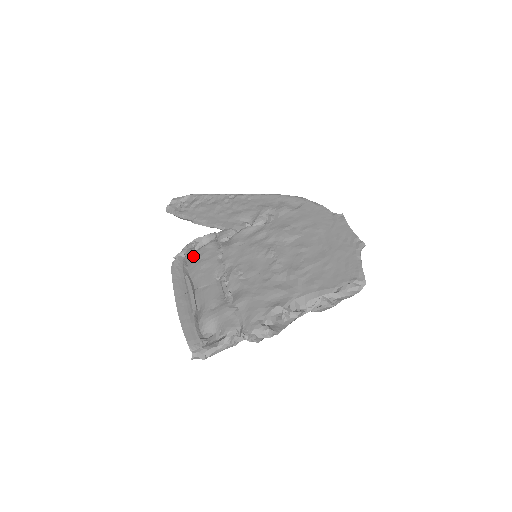
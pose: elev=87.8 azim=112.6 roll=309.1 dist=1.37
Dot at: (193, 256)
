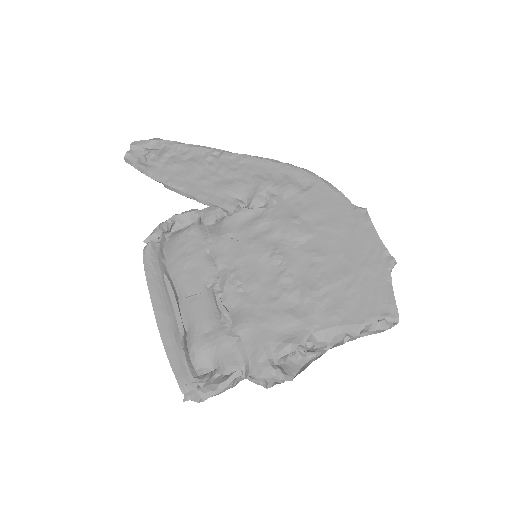
Dot at: (171, 244)
